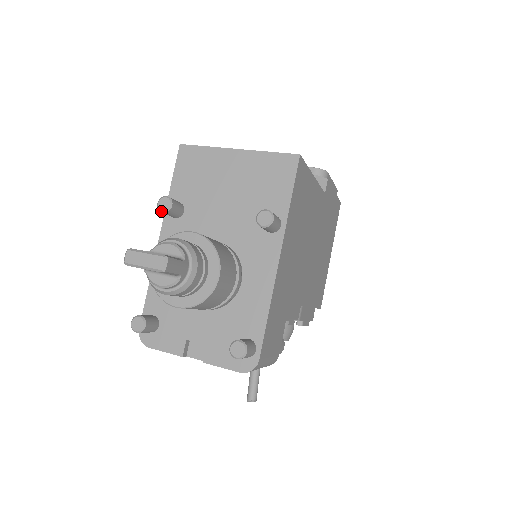
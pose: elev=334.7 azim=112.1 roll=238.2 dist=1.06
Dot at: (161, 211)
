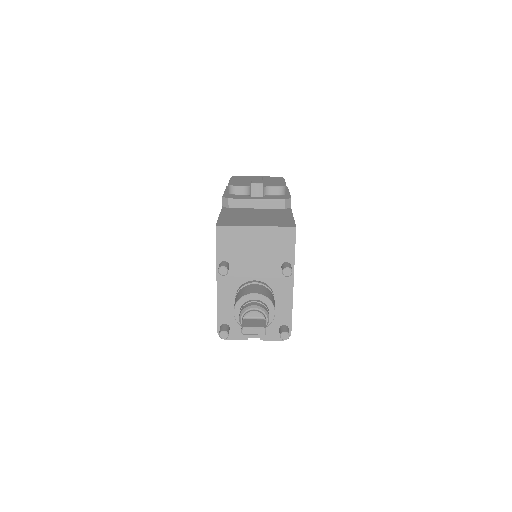
Dot at: (222, 275)
